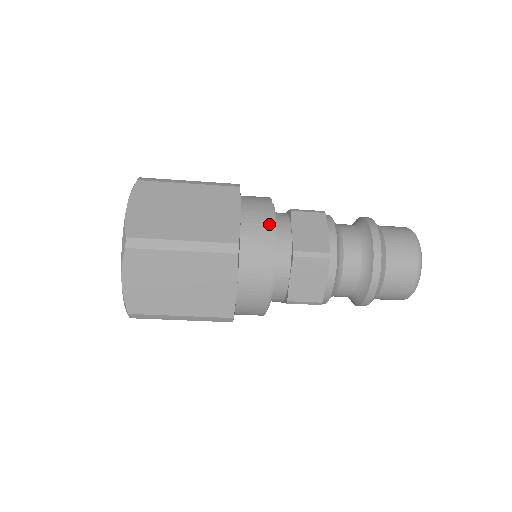
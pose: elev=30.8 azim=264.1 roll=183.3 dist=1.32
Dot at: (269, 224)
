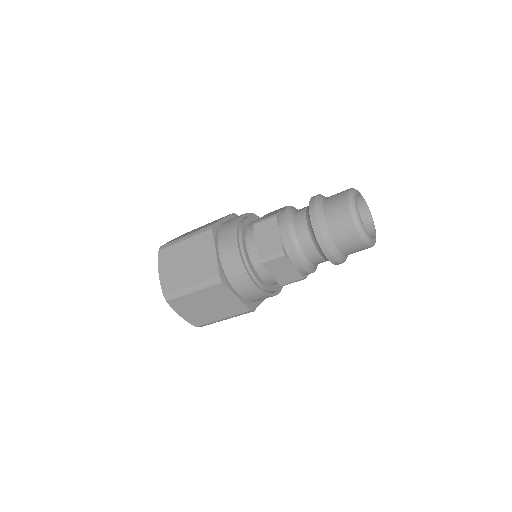
Dot at: (236, 250)
